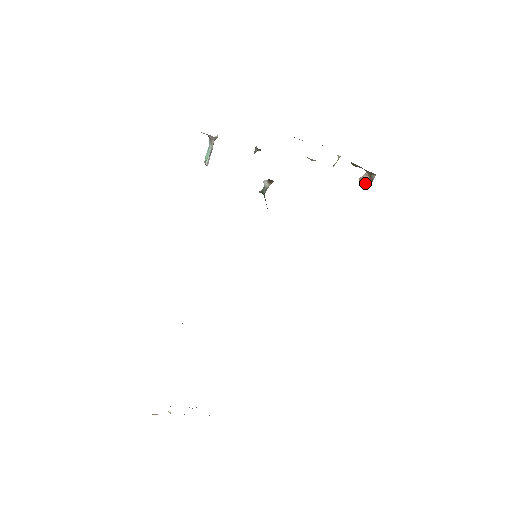
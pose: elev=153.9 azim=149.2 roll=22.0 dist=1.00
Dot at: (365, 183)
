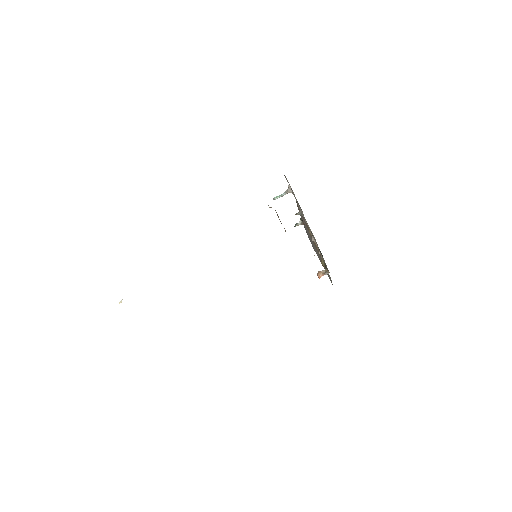
Dot at: (321, 274)
